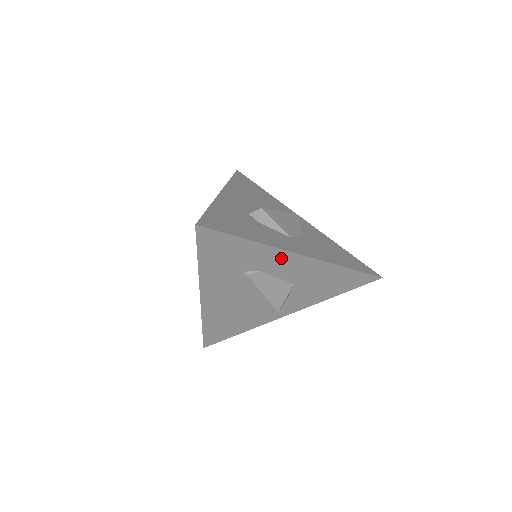
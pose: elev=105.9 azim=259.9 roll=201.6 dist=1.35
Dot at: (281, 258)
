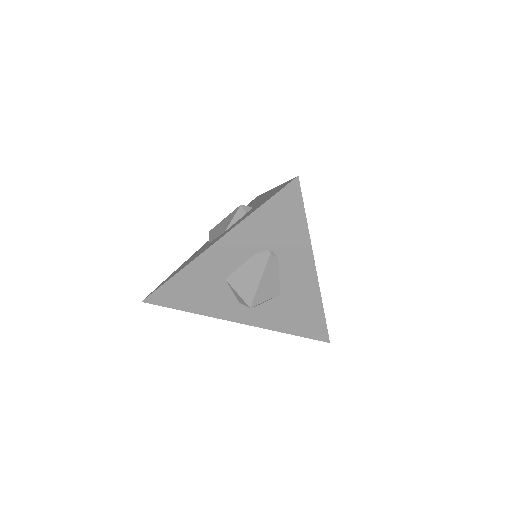
Dot at: (303, 260)
